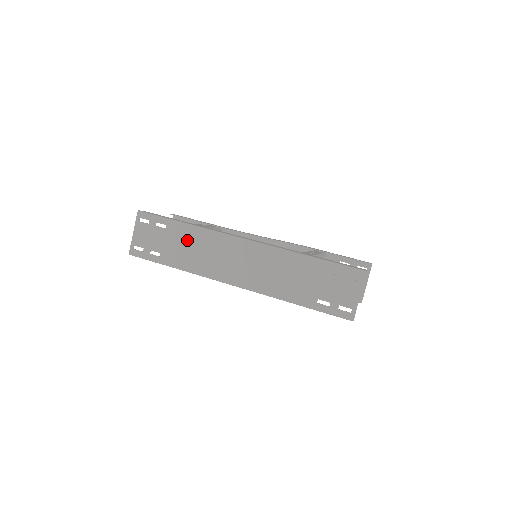
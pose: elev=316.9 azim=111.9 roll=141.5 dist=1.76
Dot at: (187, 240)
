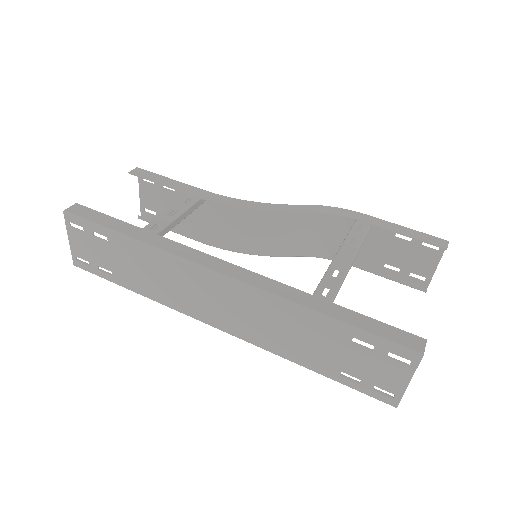
Dot at: (140, 262)
